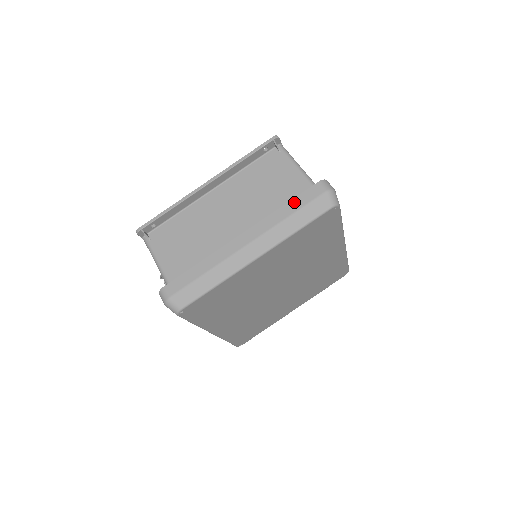
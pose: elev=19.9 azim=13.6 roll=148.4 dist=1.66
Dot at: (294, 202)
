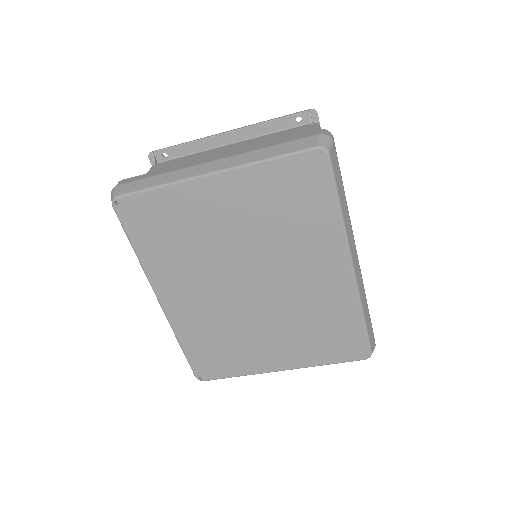
Dot at: (283, 139)
